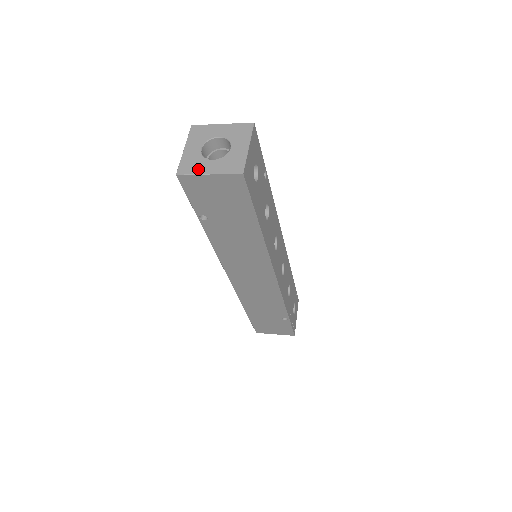
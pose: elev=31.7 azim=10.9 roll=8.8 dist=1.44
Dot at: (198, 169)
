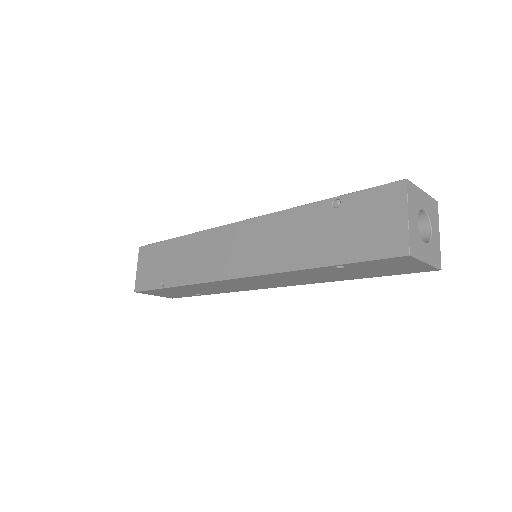
Dot at: (421, 253)
